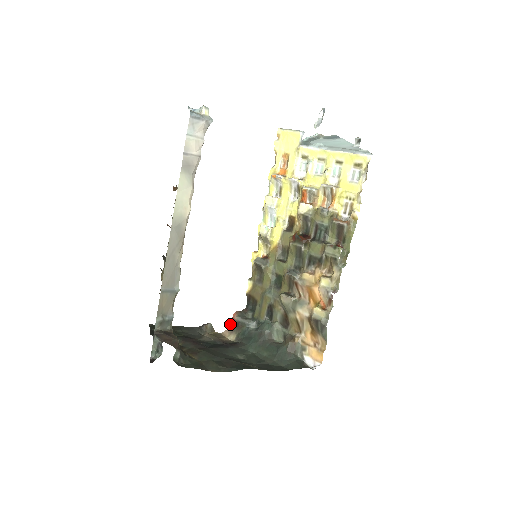
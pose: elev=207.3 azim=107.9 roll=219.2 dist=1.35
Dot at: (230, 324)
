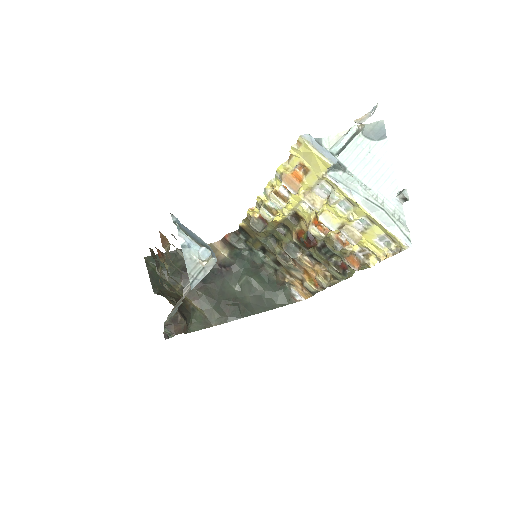
Dot at: (222, 239)
